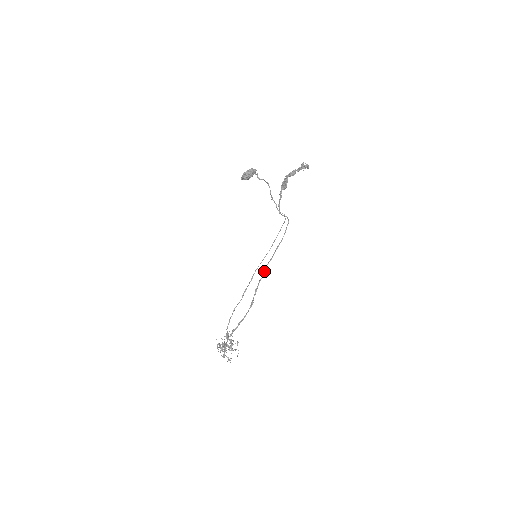
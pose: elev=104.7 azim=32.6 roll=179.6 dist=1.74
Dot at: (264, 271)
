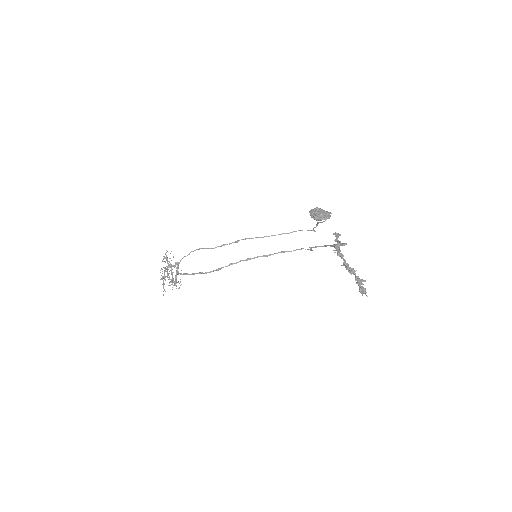
Dot at: occluded
